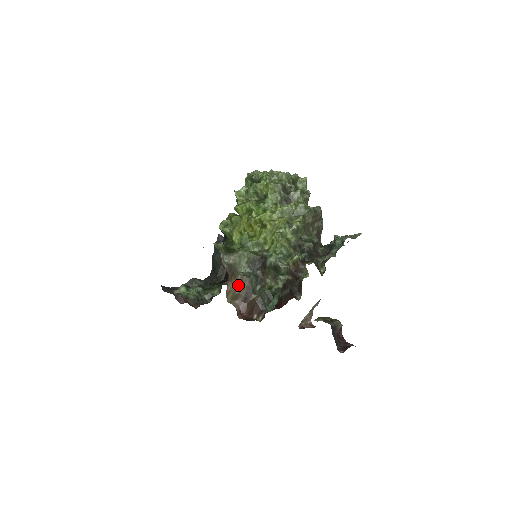
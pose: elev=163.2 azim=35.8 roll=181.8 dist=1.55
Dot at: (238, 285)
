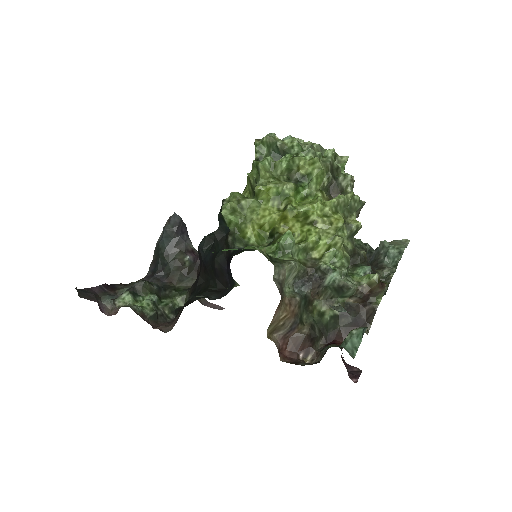
Dot at: (287, 313)
